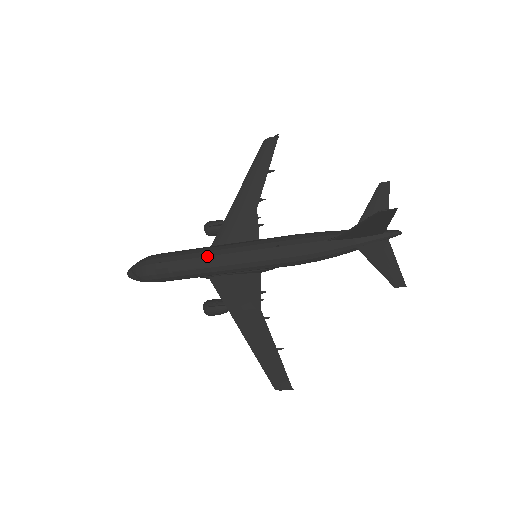
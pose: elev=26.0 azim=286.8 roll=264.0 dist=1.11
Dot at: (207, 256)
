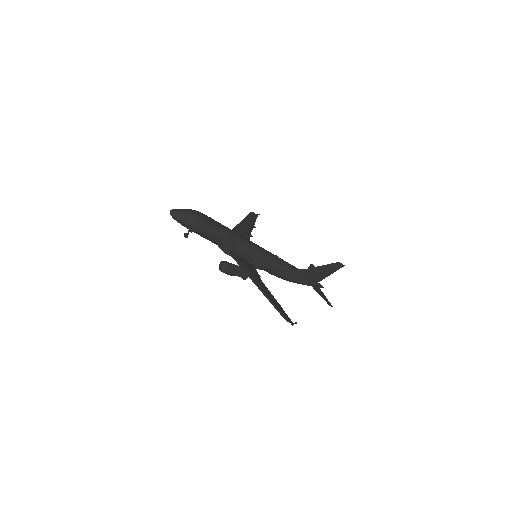
Dot at: (239, 235)
